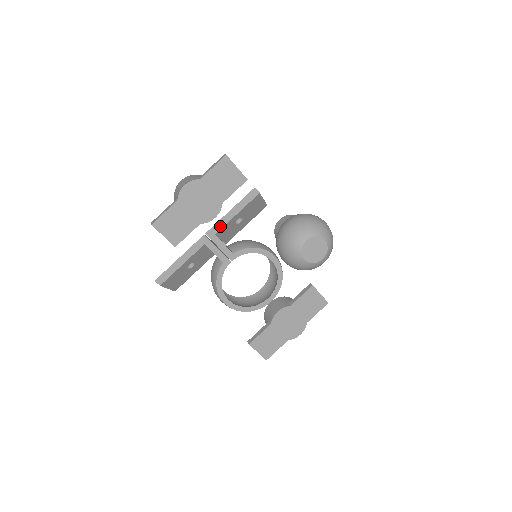
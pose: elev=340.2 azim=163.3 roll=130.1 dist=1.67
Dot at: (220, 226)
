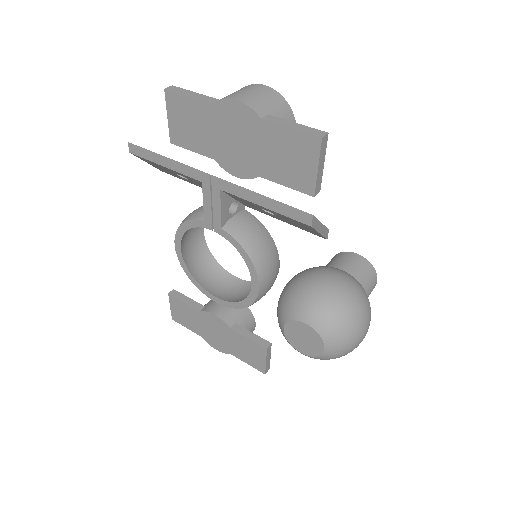
Dot at: (234, 191)
